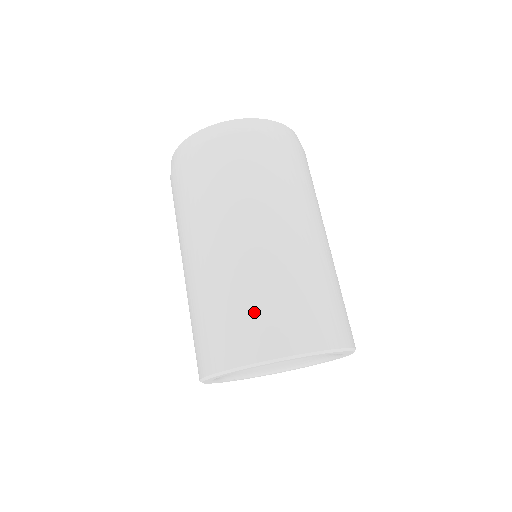
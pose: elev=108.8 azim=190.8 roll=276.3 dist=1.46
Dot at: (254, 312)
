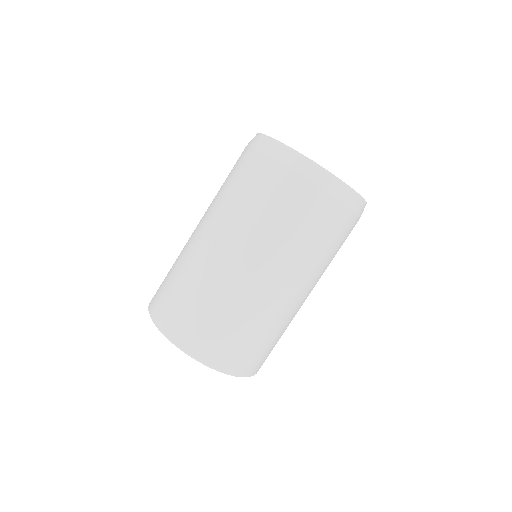
Dot at: (257, 345)
